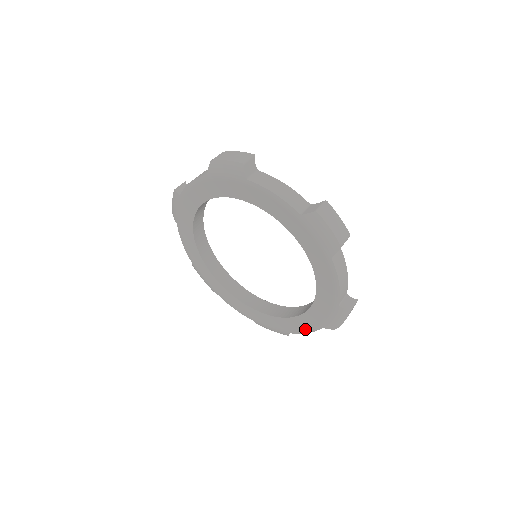
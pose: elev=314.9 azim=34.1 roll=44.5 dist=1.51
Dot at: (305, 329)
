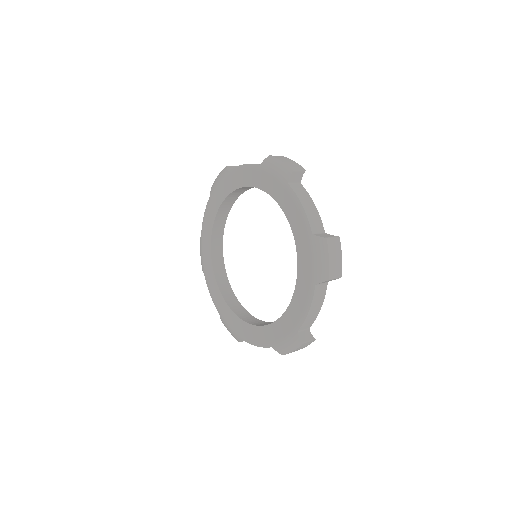
Dot at: (305, 304)
